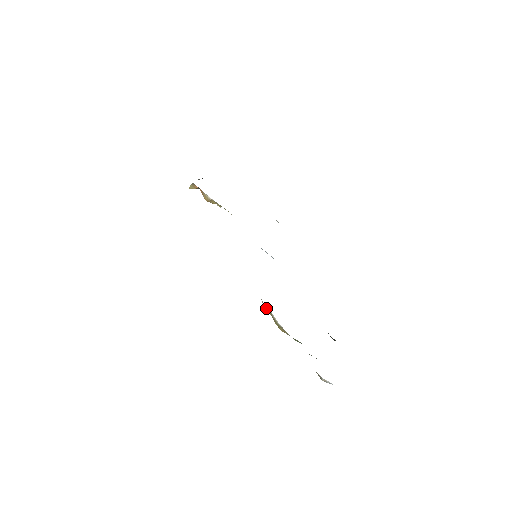
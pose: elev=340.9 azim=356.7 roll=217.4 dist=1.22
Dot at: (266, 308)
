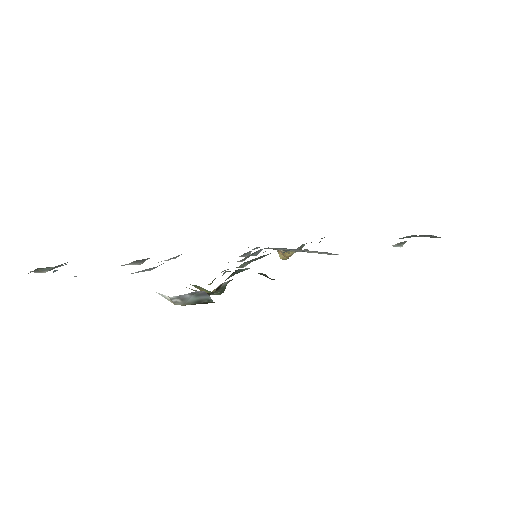
Dot at: occluded
